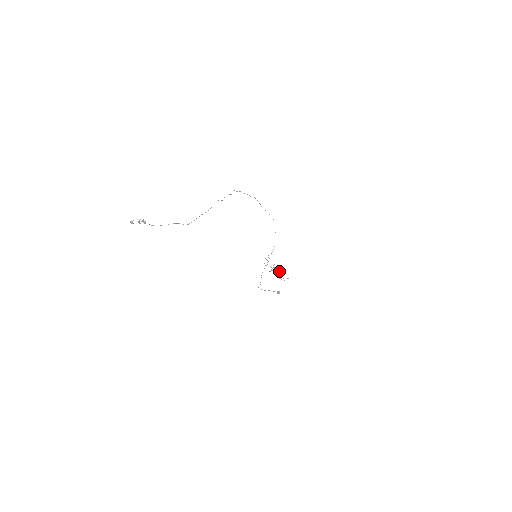
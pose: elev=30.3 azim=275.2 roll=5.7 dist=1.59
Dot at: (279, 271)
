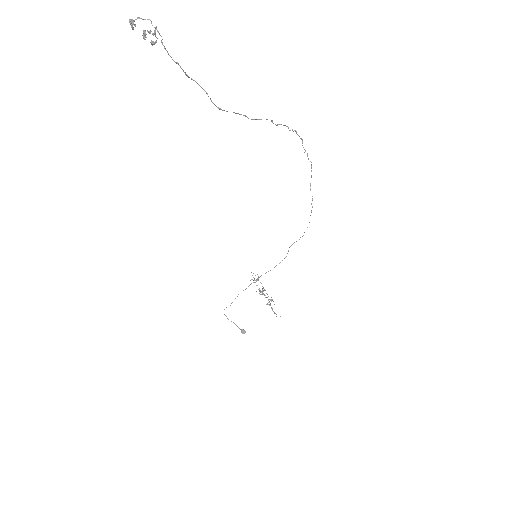
Dot at: occluded
